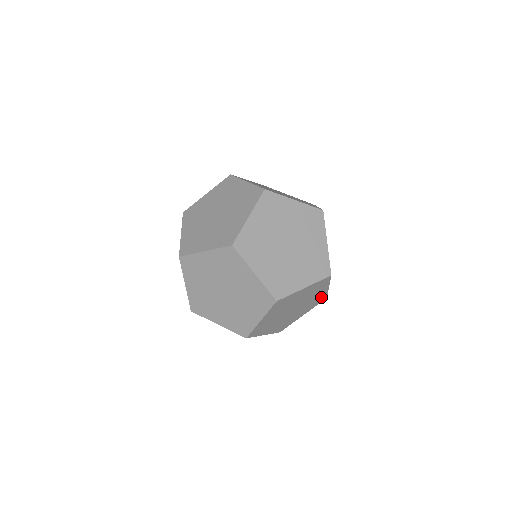
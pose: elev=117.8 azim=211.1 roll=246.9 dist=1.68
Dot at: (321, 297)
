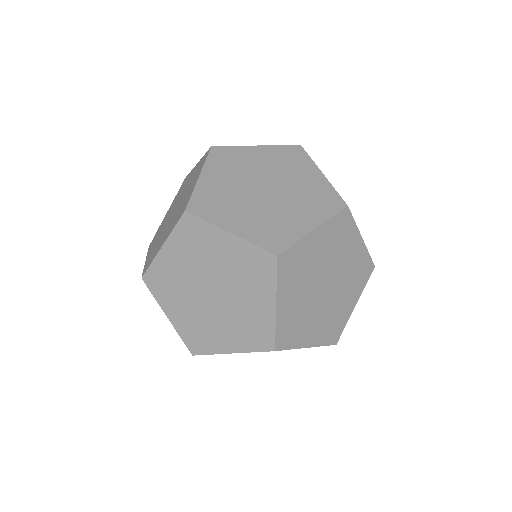
Dot at: occluded
